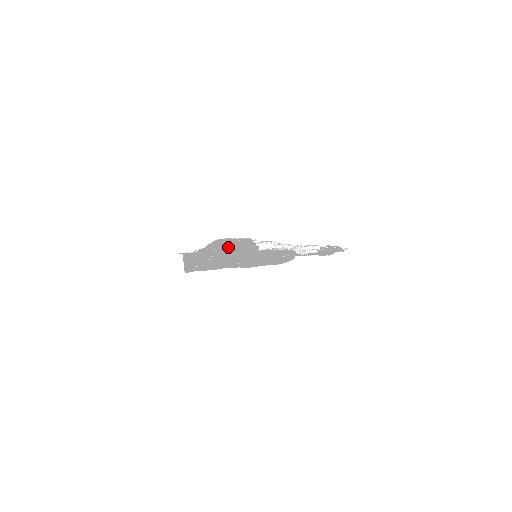
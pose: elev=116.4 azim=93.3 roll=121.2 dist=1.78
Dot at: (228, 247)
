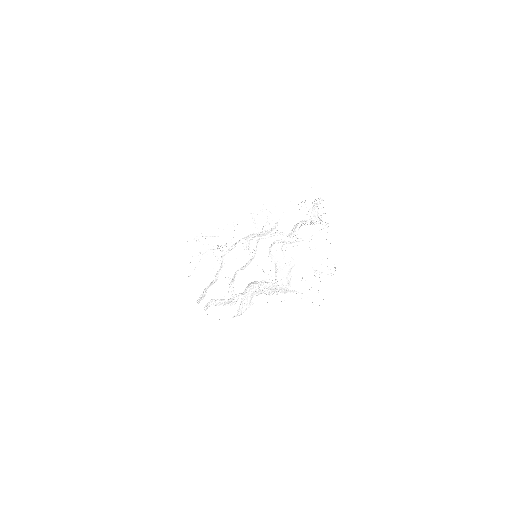
Dot at: (251, 288)
